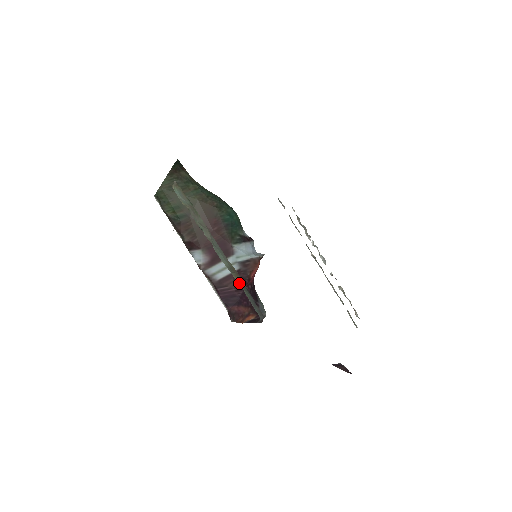
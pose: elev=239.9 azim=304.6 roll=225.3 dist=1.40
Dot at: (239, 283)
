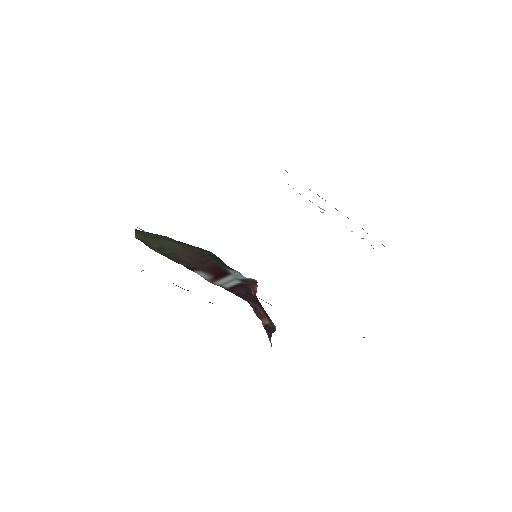
Dot at: occluded
